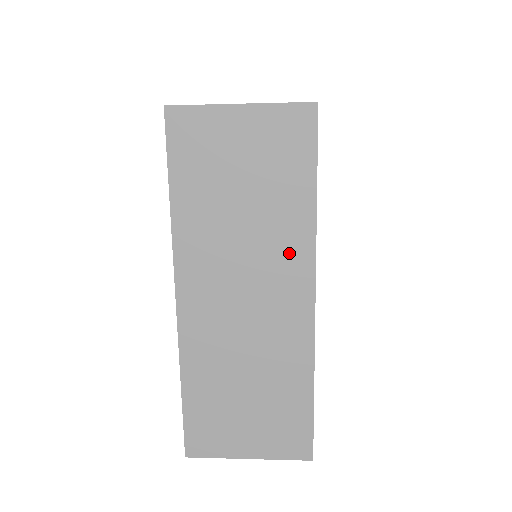
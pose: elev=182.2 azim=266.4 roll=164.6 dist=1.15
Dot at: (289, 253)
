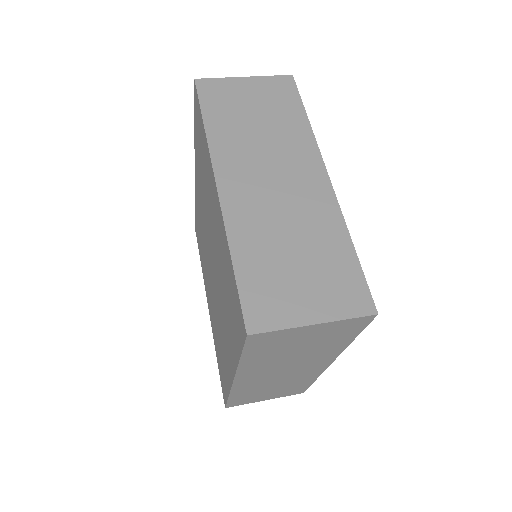
Dot at: (322, 357)
